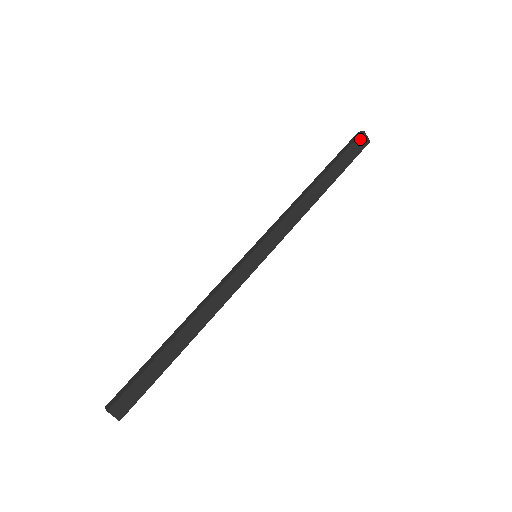
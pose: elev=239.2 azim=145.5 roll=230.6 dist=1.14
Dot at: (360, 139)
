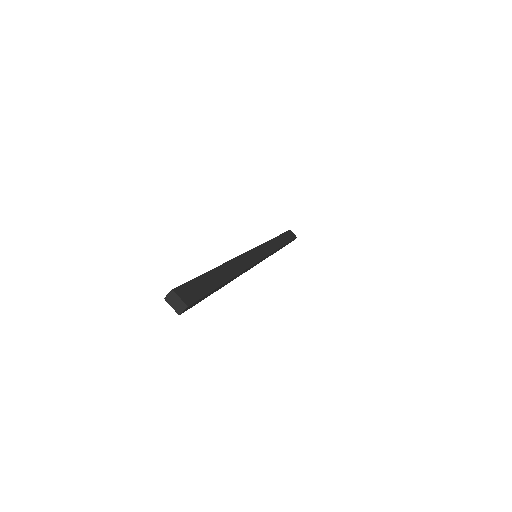
Dot at: (290, 232)
